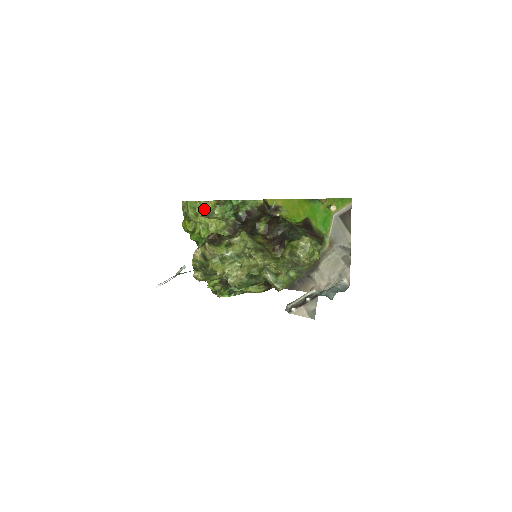
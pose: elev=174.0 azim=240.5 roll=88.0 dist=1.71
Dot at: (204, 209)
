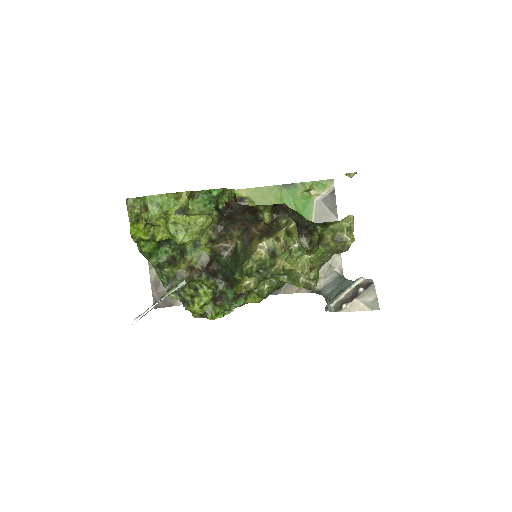
Dot at: (178, 204)
